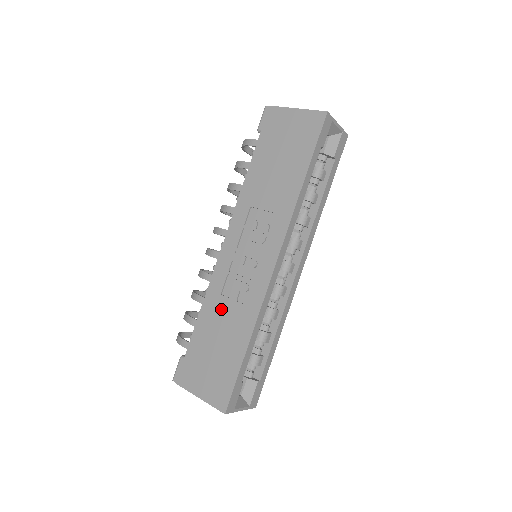
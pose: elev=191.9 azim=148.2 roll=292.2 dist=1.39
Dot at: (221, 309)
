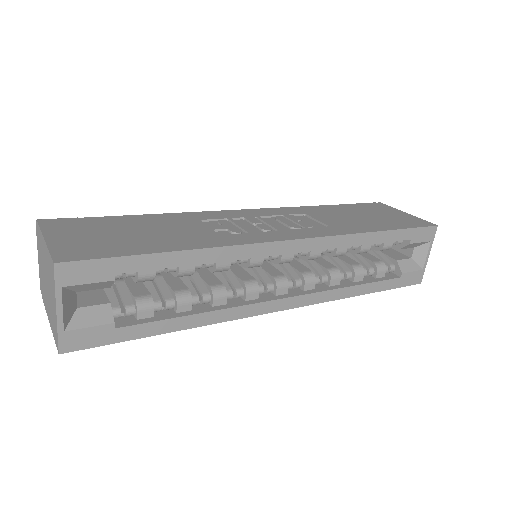
Dot at: (186, 224)
